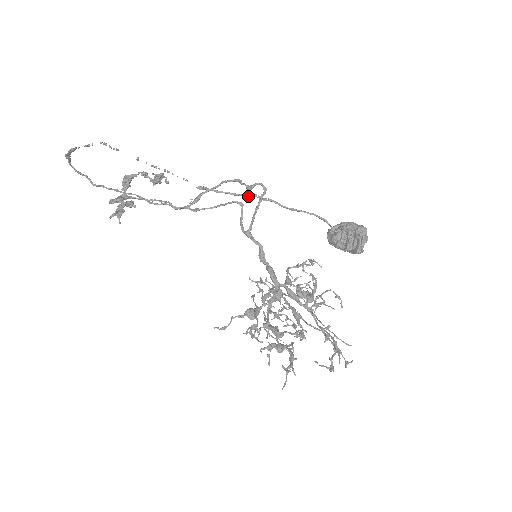
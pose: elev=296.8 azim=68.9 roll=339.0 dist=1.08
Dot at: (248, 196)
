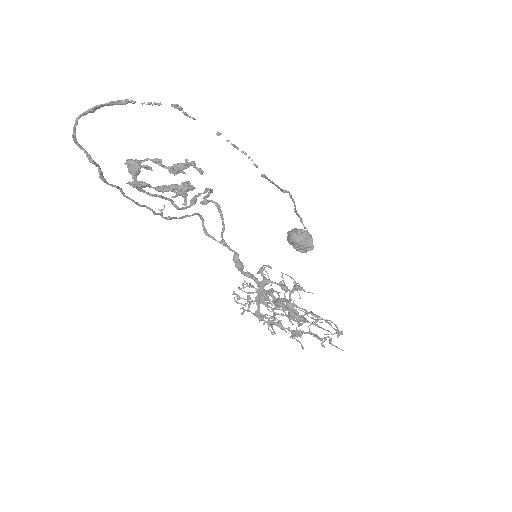
Dot at: (285, 191)
